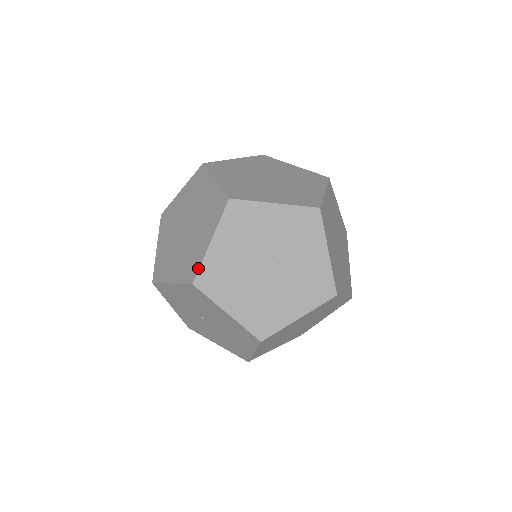
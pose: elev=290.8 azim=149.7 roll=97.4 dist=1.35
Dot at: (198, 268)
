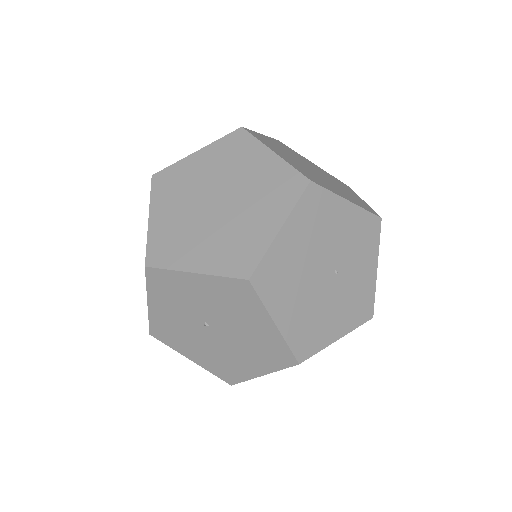
Dot at: (259, 260)
